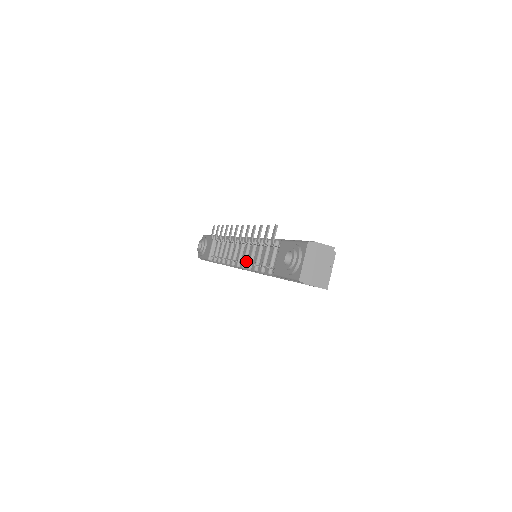
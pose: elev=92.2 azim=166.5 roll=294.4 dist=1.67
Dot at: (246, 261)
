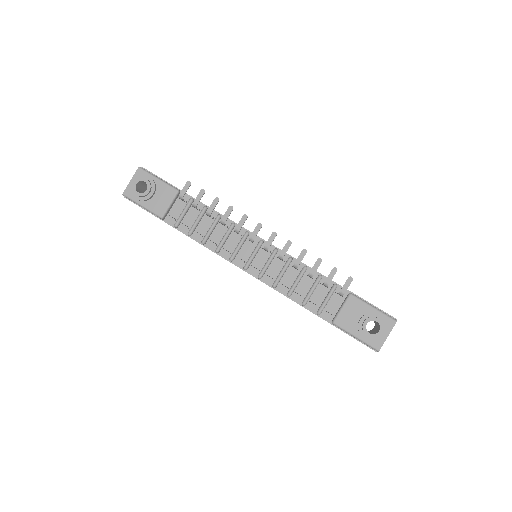
Dot at: (265, 272)
